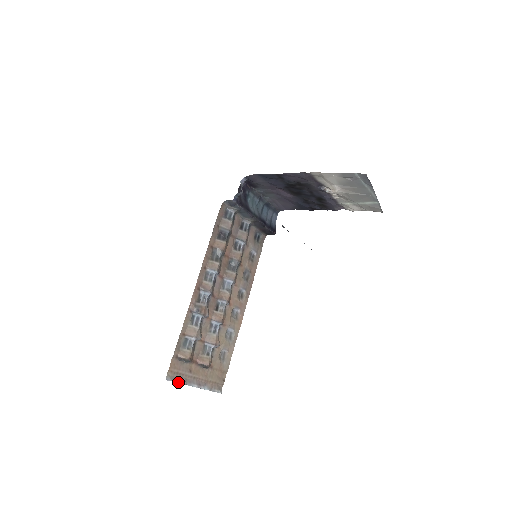
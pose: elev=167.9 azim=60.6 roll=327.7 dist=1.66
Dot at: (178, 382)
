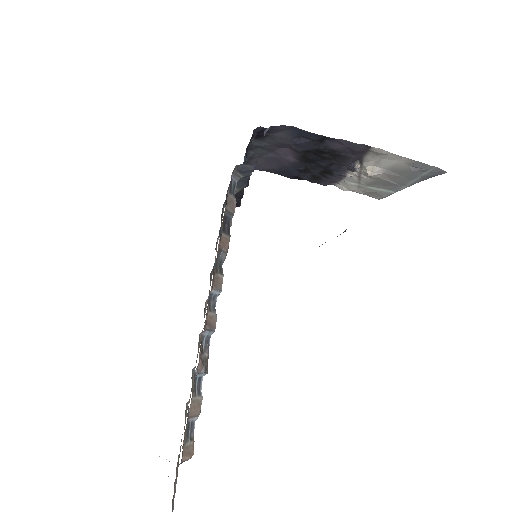
Dot at: occluded
